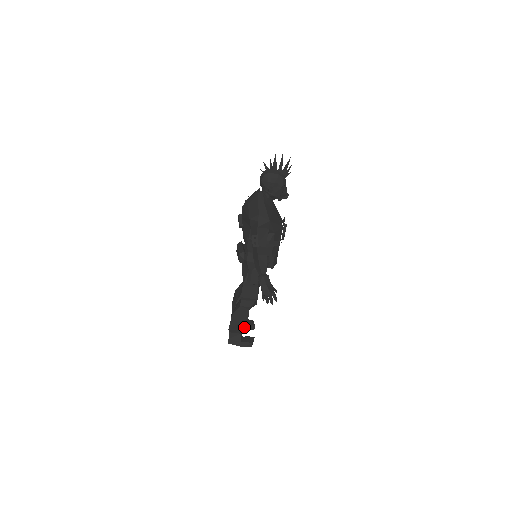
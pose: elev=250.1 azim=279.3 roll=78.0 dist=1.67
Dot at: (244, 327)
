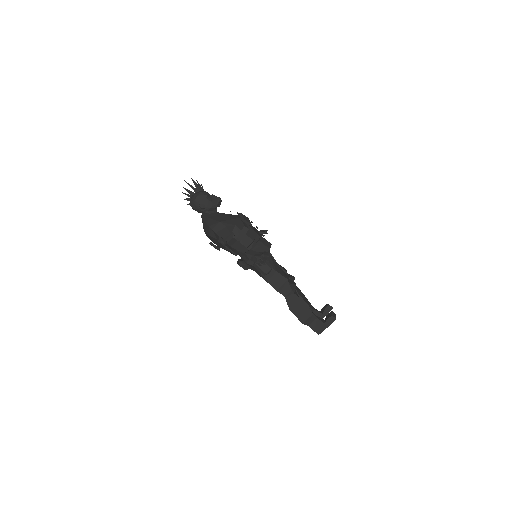
Dot at: (324, 315)
